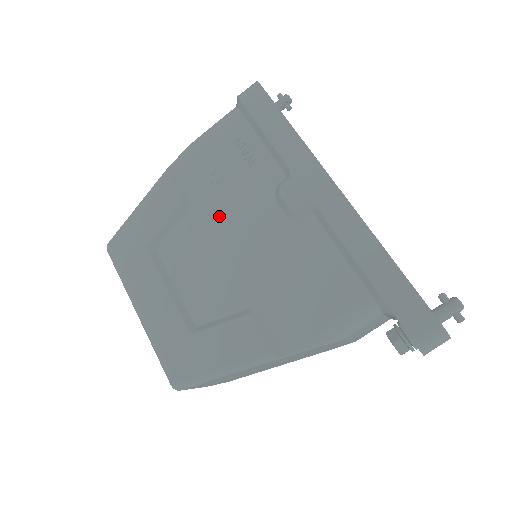
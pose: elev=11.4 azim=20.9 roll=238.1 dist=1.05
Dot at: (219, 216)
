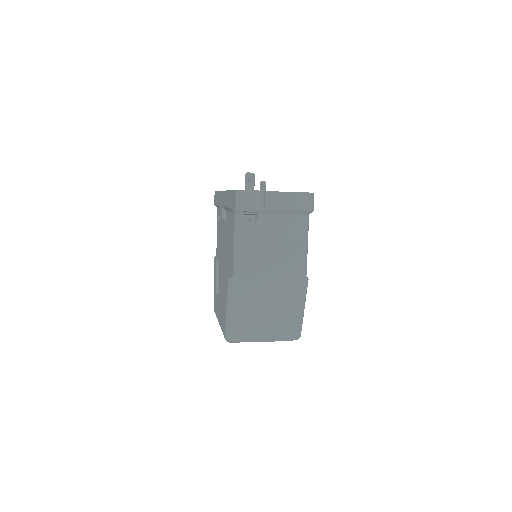
Dot at: (221, 252)
